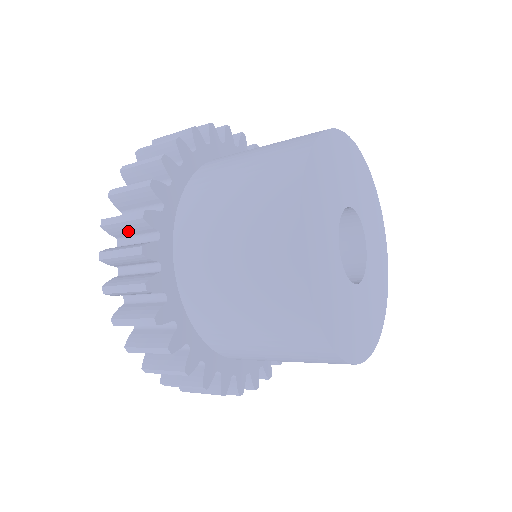
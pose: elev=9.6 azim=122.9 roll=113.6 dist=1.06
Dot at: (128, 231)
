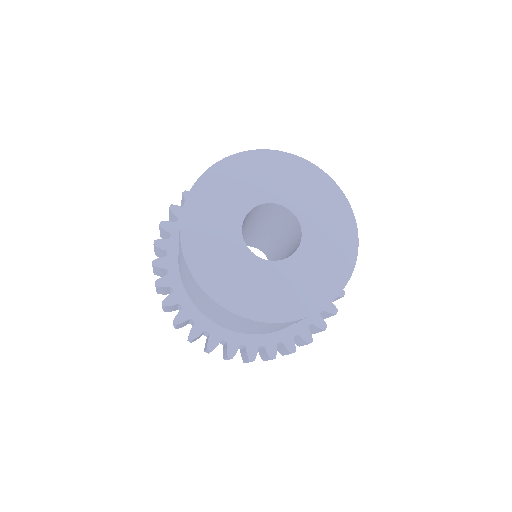
Dot at: occluded
